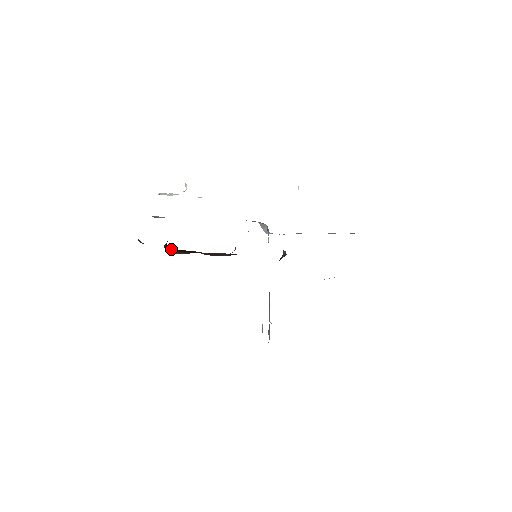
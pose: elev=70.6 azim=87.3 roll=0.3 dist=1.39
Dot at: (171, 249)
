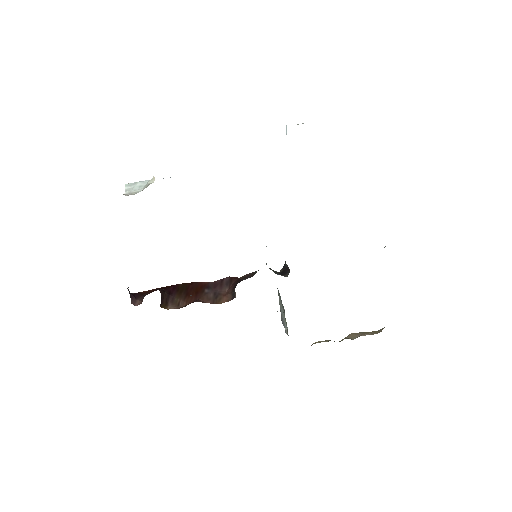
Dot at: (167, 296)
